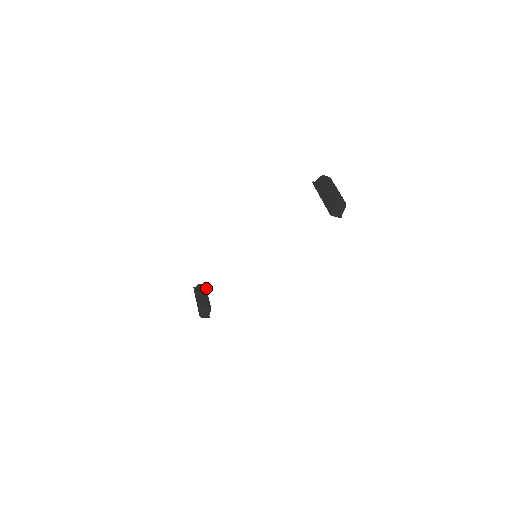
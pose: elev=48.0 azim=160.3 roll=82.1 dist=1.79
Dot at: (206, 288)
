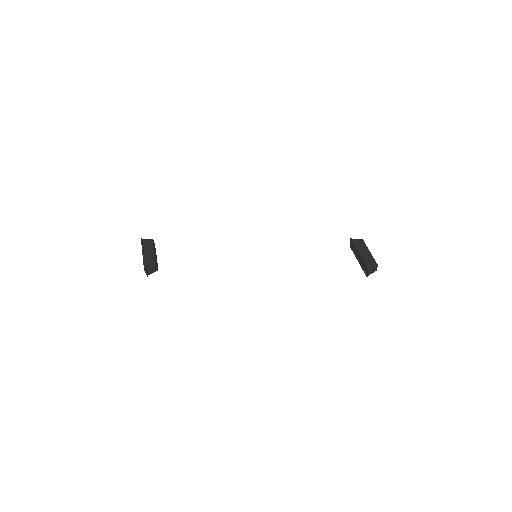
Dot at: occluded
